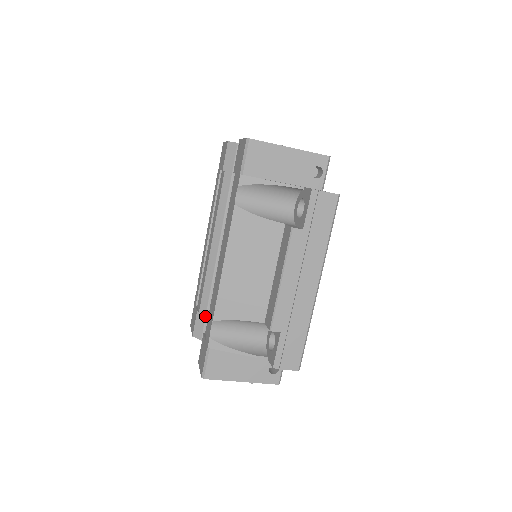
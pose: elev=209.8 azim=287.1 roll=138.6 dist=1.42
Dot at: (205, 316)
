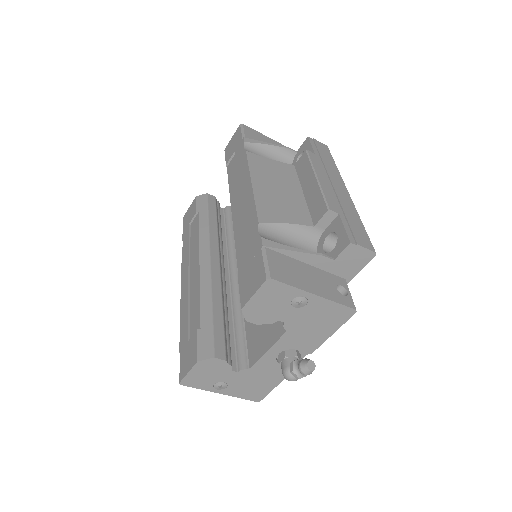
Dot at: (211, 328)
